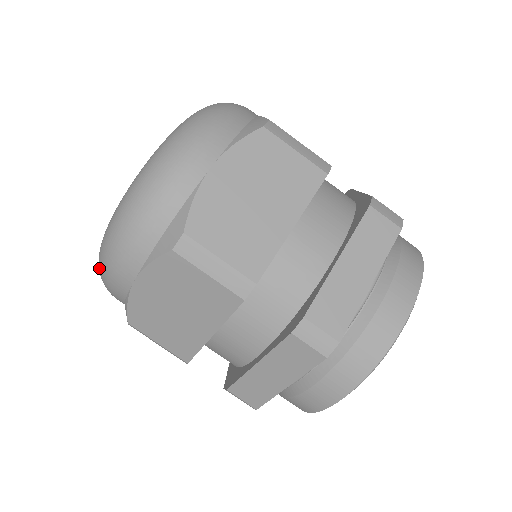
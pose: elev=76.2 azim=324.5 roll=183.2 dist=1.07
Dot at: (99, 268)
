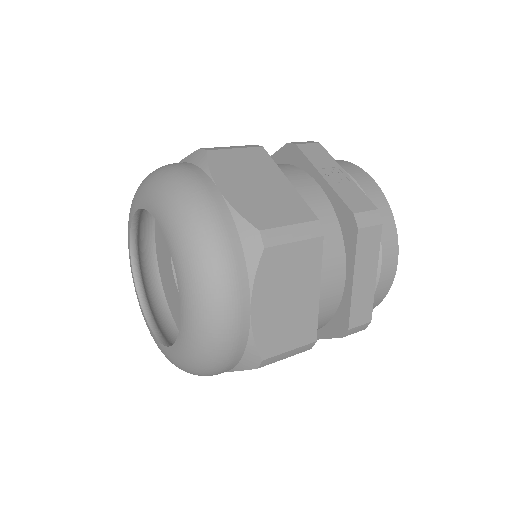
Dot at: occluded
